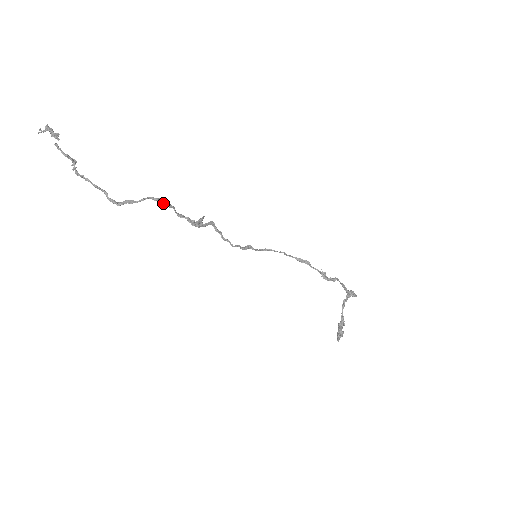
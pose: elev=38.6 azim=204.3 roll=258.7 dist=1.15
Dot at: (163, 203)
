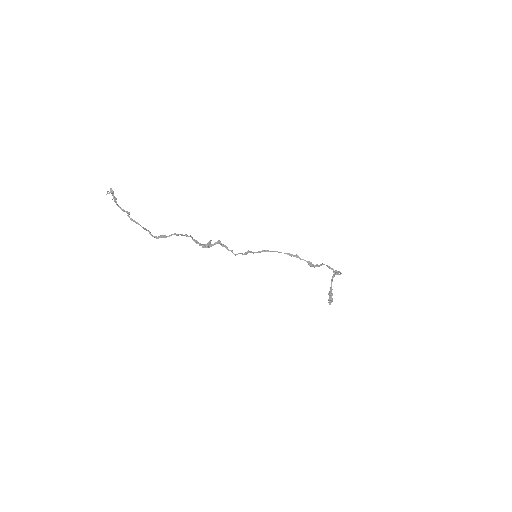
Dot at: occluded
